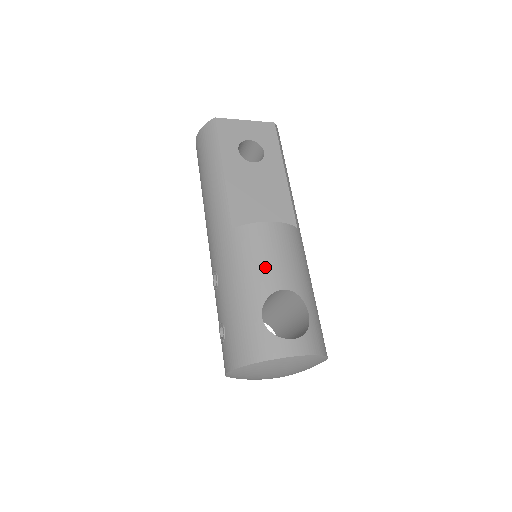
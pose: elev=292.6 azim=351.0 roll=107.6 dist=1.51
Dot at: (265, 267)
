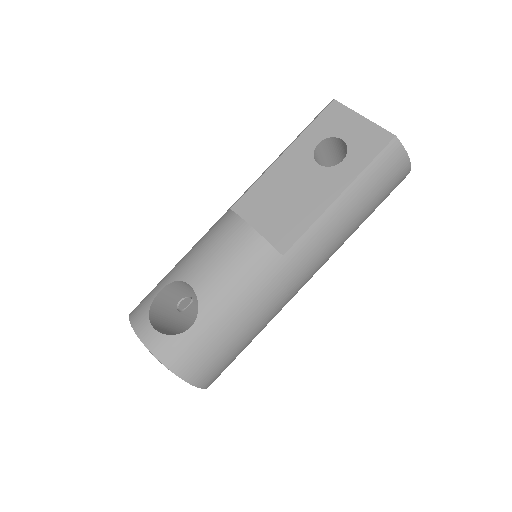
Dot at: (202, 257)
